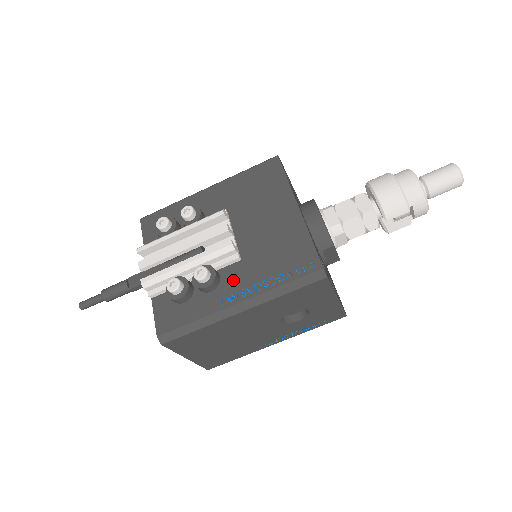
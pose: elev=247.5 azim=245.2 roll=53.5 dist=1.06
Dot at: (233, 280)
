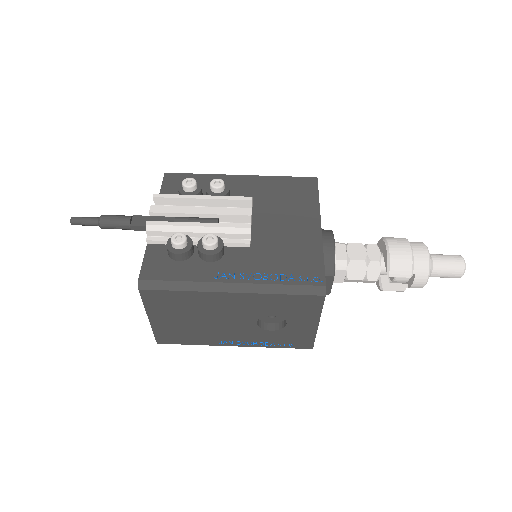
Dot at: (236, 261)
